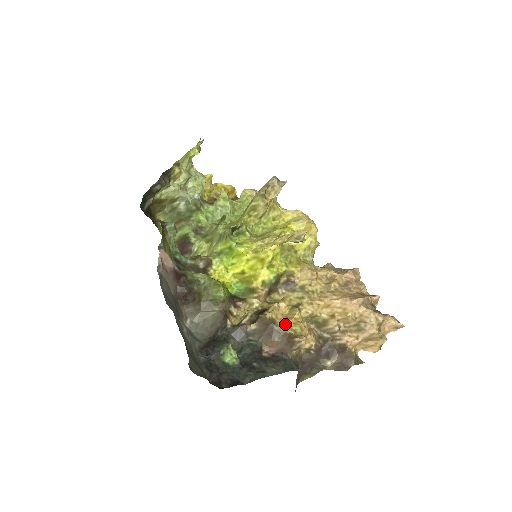
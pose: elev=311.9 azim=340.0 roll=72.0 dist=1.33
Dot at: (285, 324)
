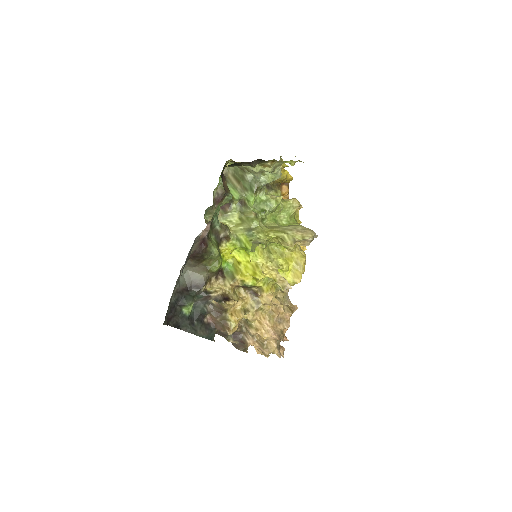
Dot at: (230, 317)
